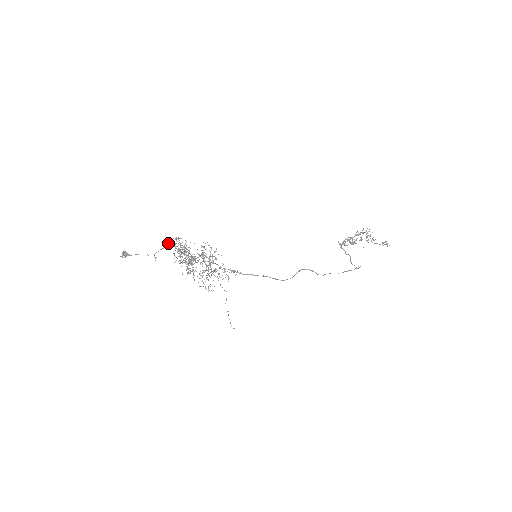
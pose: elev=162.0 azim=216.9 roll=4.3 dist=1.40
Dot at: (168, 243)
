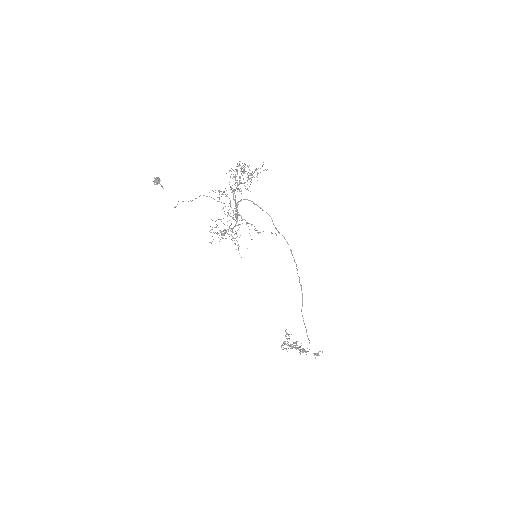
Dot at: (196, 198)
